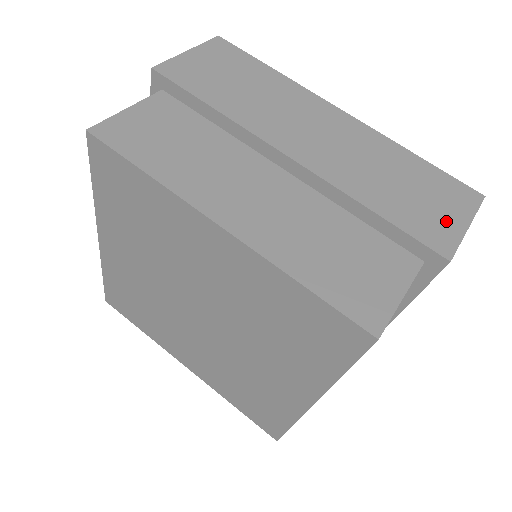
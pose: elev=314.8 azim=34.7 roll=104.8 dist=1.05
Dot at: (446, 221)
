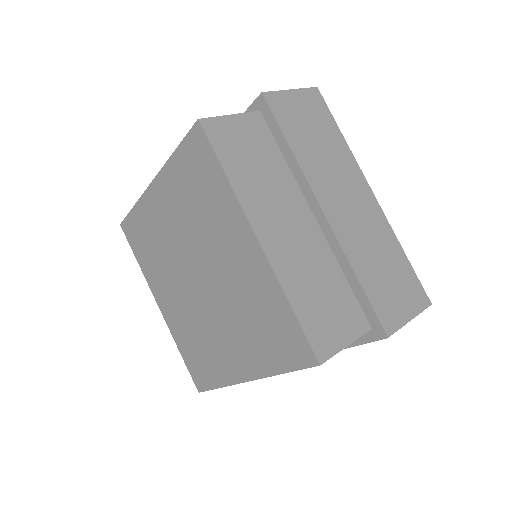
Dot at: occluded
